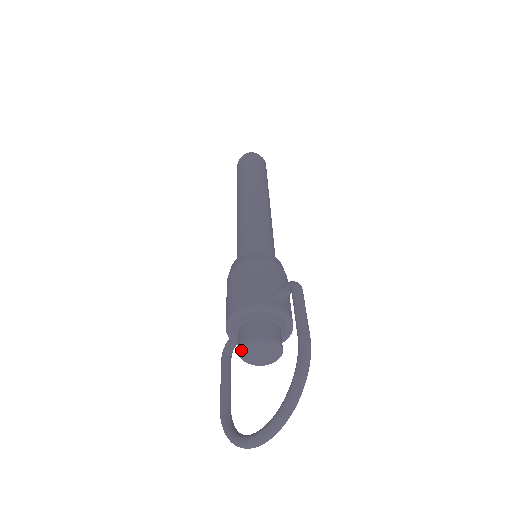
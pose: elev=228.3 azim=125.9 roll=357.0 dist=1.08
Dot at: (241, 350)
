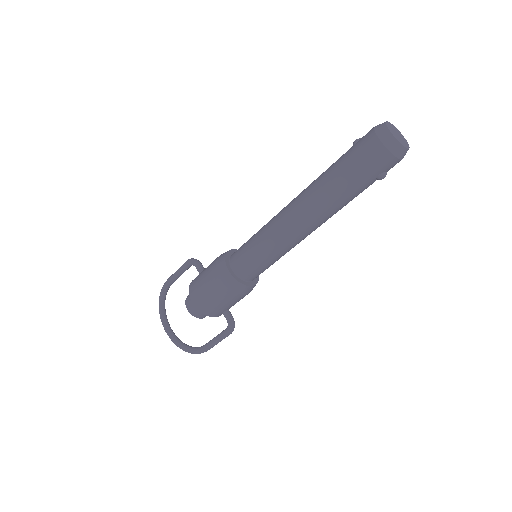
Dot at: (186, 306)
